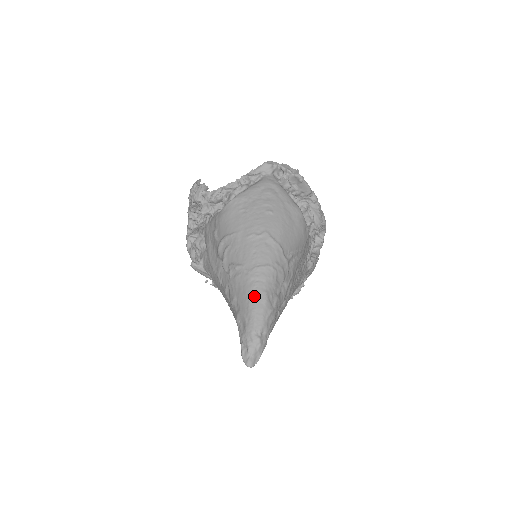
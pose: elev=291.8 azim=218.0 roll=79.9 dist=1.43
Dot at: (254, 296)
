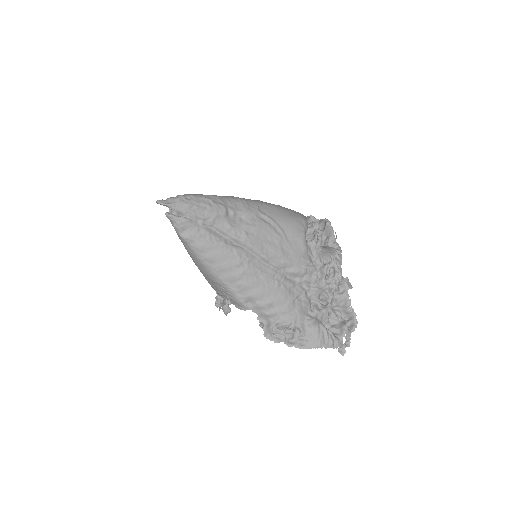
Dot at: occluded
